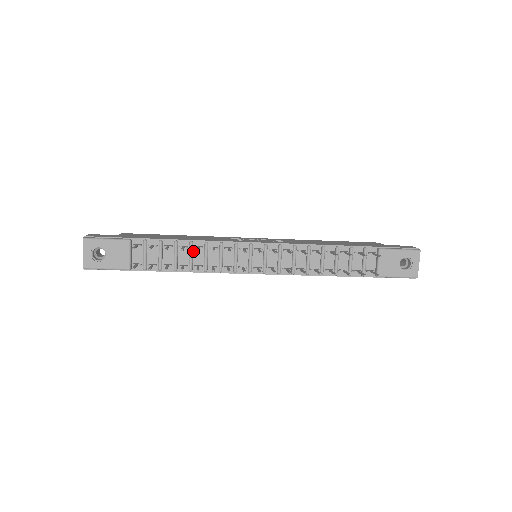
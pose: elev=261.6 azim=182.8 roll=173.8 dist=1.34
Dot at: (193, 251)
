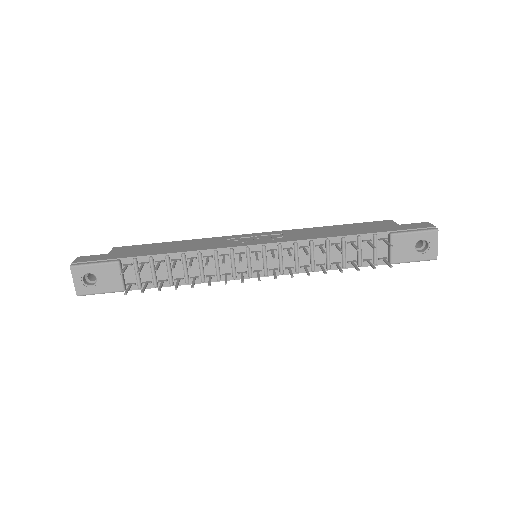
Dot at: (187, 263)
